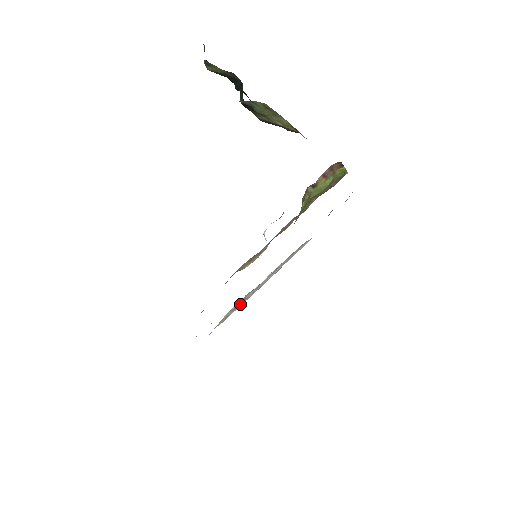
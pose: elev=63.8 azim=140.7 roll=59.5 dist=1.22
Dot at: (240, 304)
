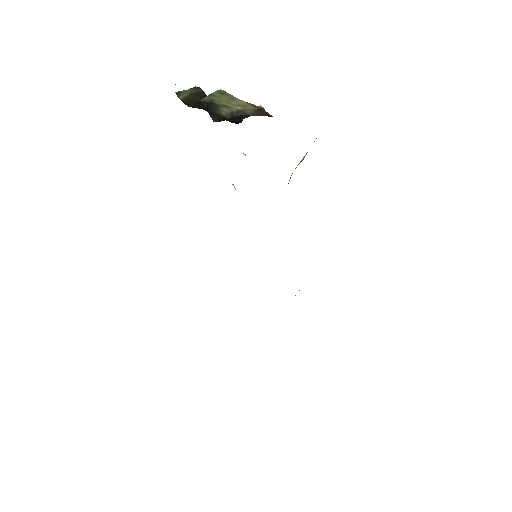
Dot at: occluded
